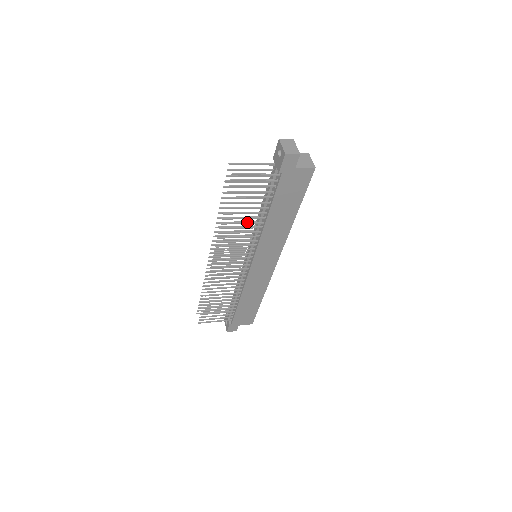
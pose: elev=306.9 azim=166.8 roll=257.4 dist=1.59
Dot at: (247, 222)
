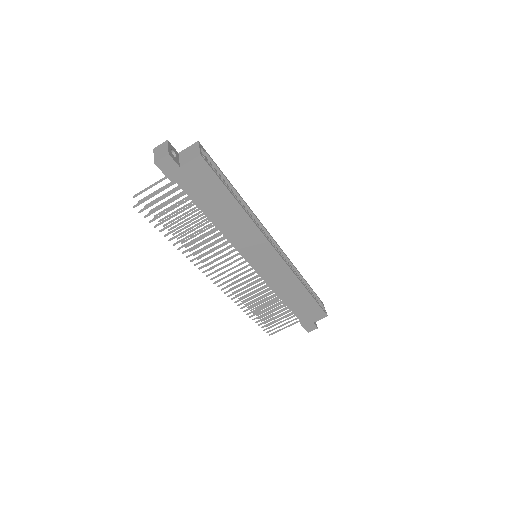
Dot at: (201, 235)
